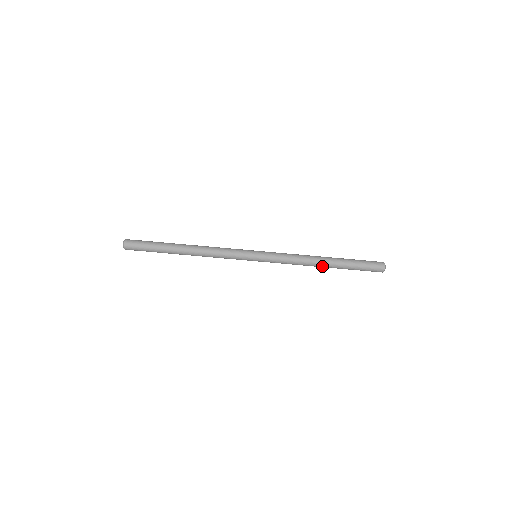
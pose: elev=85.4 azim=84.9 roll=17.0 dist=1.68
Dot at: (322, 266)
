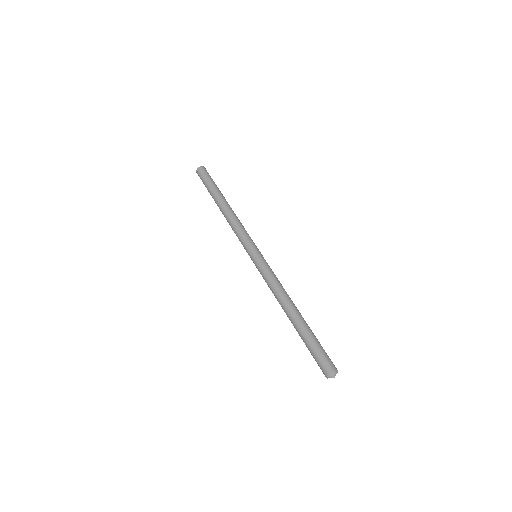
Dot at: (287, 314)
